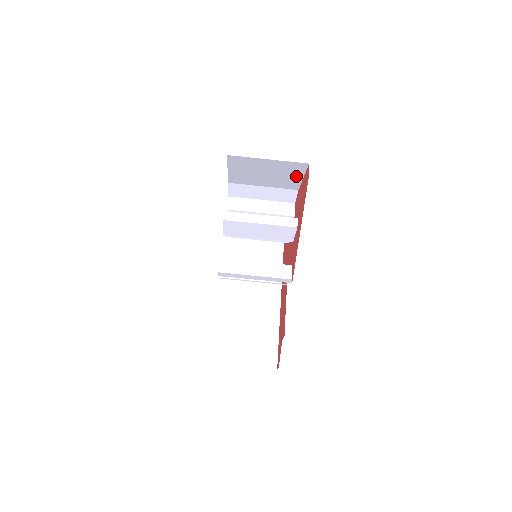
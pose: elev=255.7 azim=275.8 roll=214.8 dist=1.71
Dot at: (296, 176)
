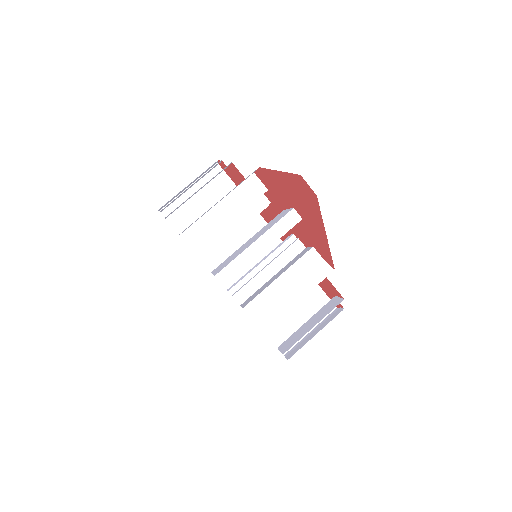
Dot at: occluded
